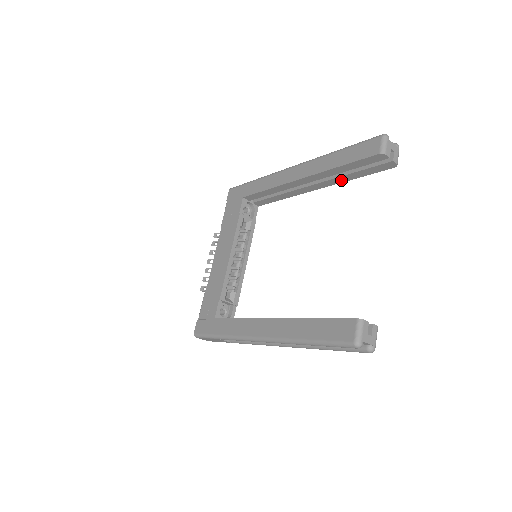
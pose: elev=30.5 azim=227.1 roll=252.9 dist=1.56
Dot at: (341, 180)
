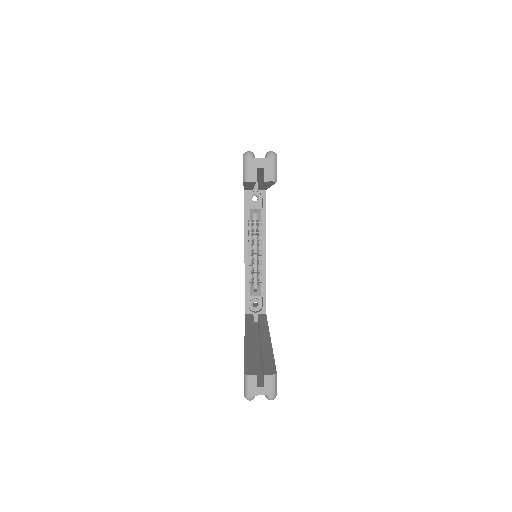
Dot at: (268, 185)
